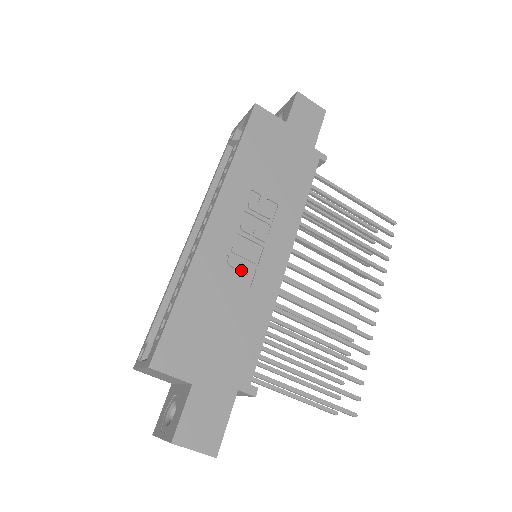
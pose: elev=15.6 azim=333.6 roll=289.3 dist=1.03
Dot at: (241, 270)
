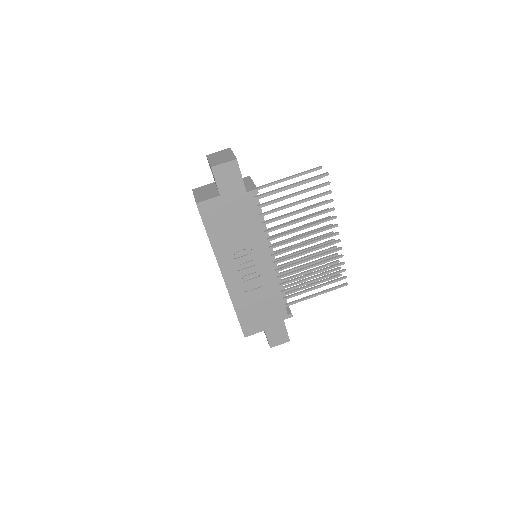
Dot at: (253, 283)
